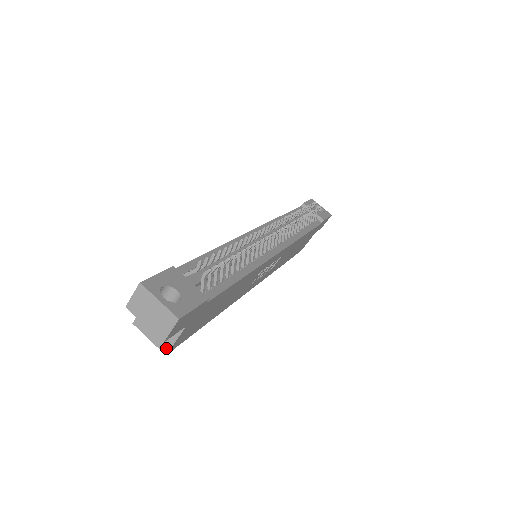
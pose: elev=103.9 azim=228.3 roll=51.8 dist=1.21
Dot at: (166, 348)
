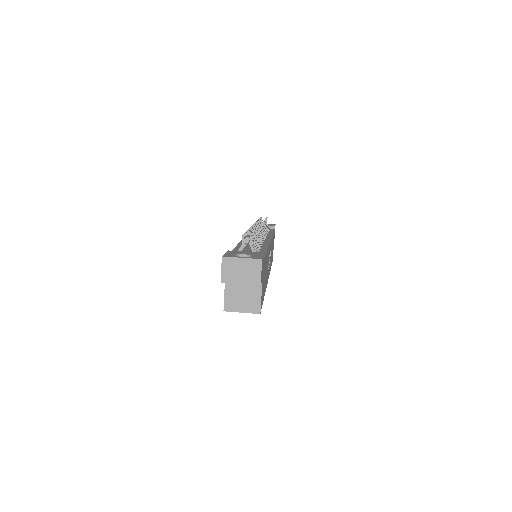
Dot at: (257, 308)
